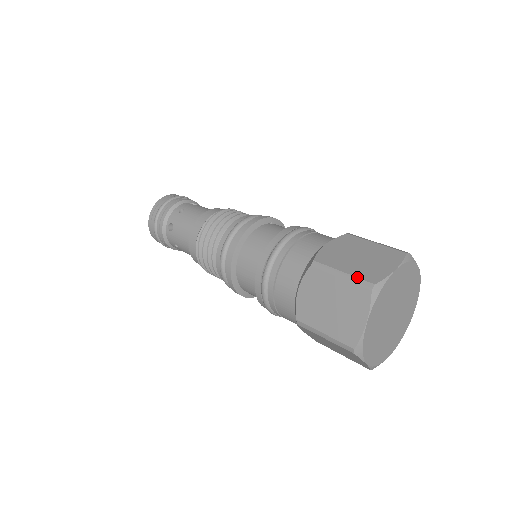
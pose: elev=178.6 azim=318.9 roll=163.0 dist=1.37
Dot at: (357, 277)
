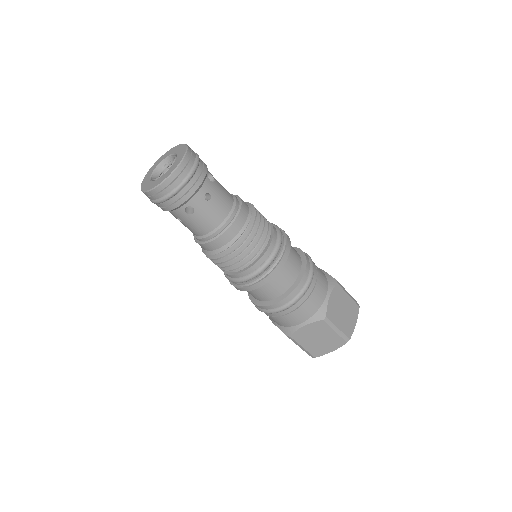
Dot at: (344, 334)
